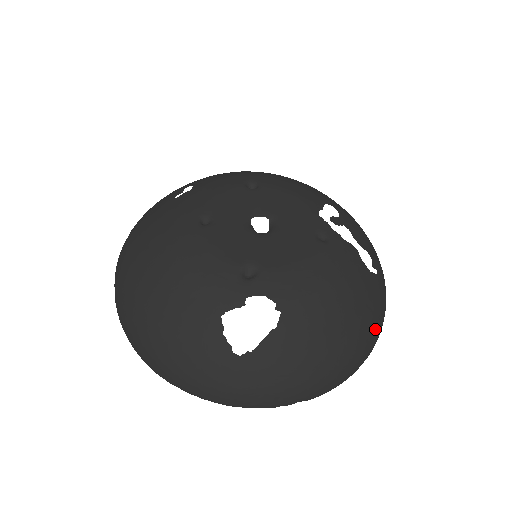
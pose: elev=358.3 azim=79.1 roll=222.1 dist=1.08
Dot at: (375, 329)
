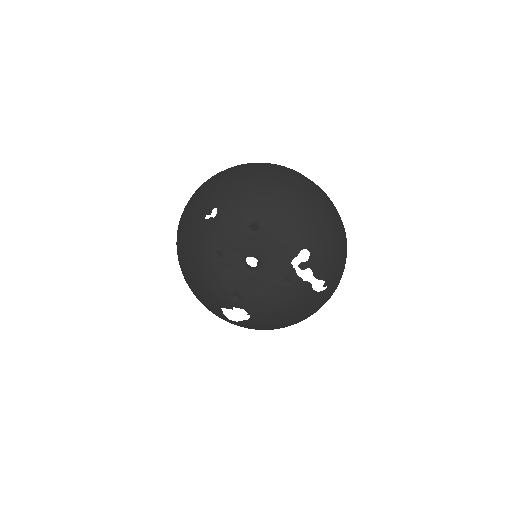
Dot at: (314, 312)
